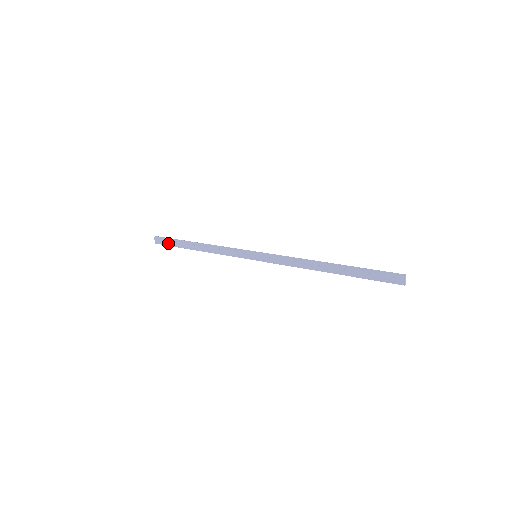
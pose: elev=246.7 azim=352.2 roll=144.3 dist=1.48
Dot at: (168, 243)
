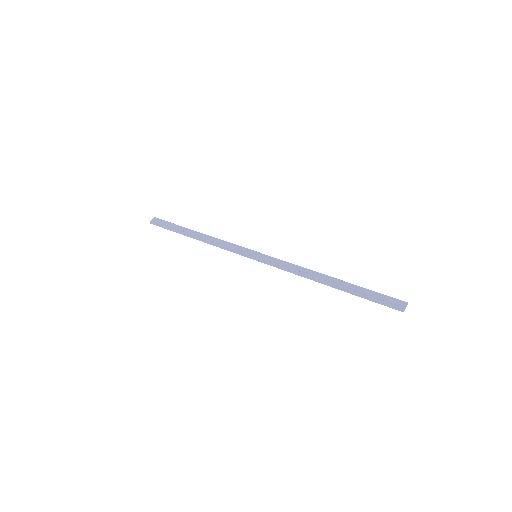
Dot at: (166, 225)
